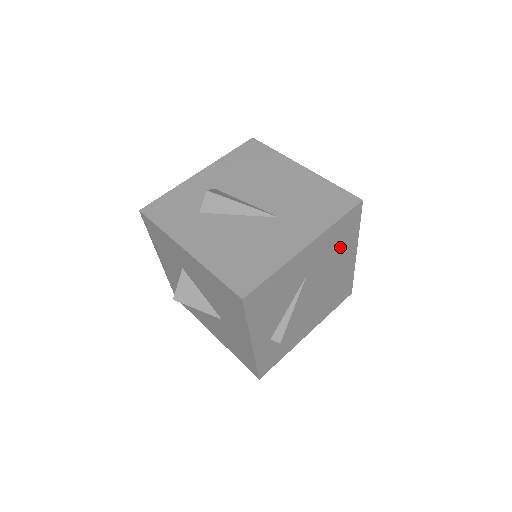
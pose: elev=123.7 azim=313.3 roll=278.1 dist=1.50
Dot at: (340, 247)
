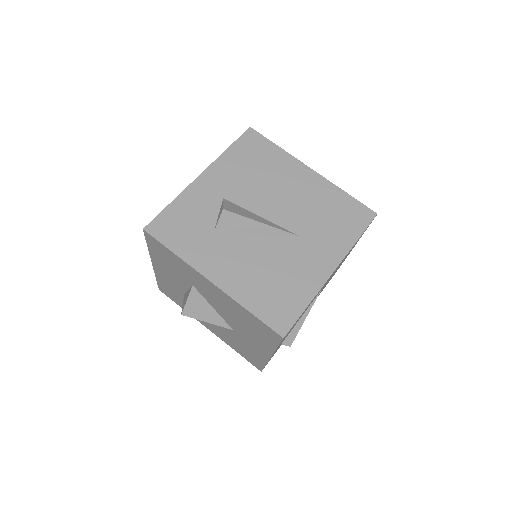
Dot at: occluded
